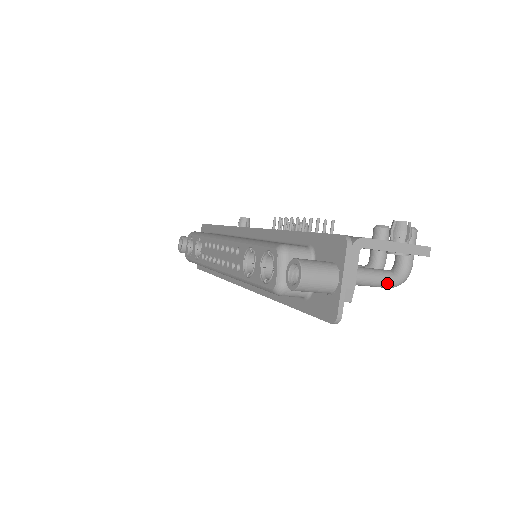
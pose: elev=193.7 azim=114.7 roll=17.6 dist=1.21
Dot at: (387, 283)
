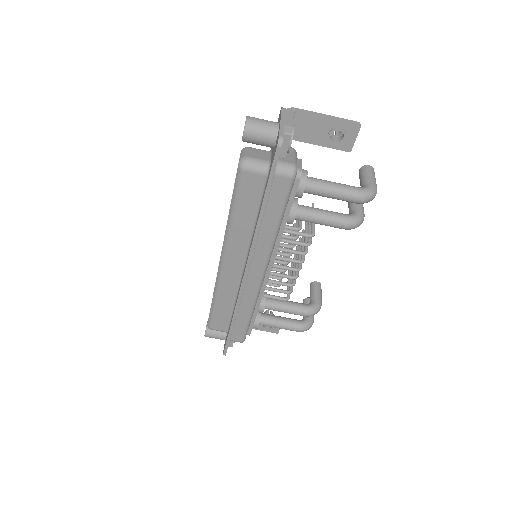
Dot at: (352, 190)
